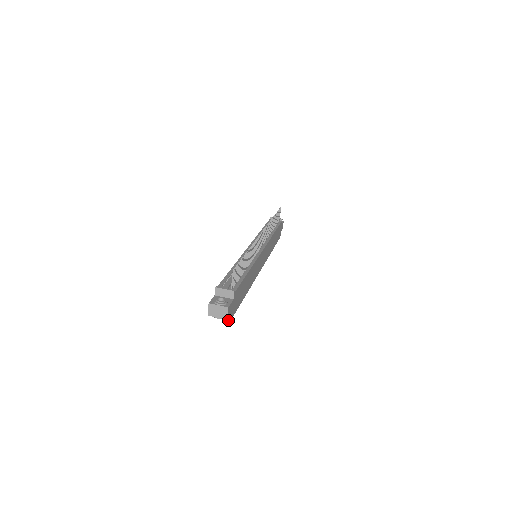
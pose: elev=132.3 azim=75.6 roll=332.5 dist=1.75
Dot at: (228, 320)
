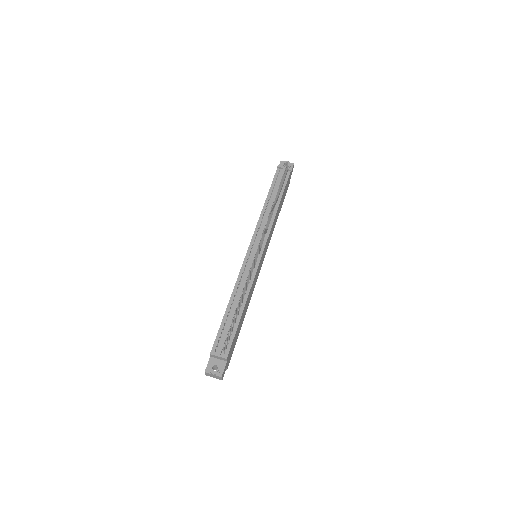
Dot at: occluded
